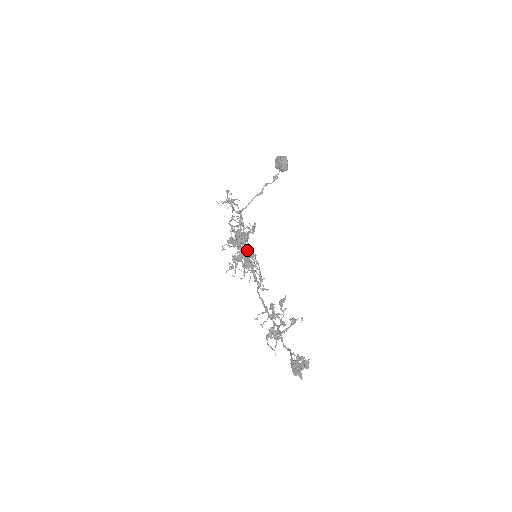
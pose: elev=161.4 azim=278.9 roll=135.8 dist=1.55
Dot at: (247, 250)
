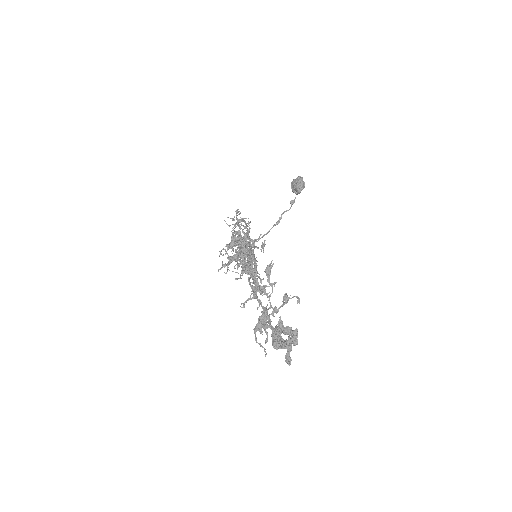
Dot at: (243, 242)
